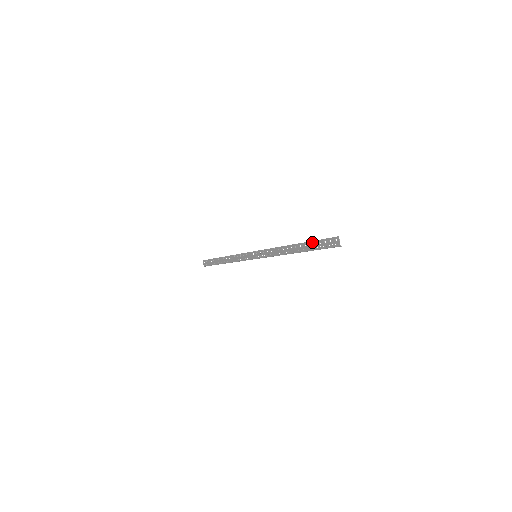
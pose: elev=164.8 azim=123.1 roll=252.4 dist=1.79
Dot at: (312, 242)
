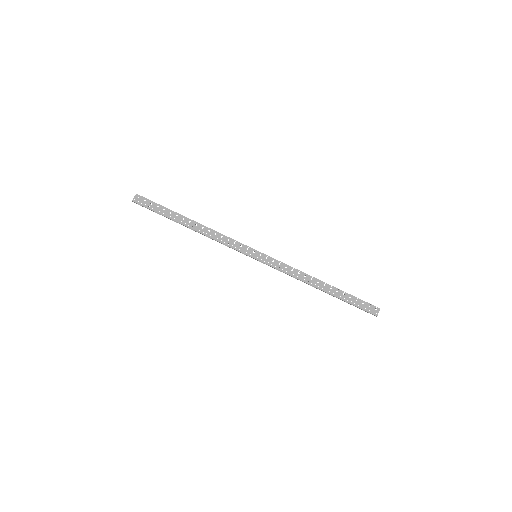
Dot at: (348, 294)
